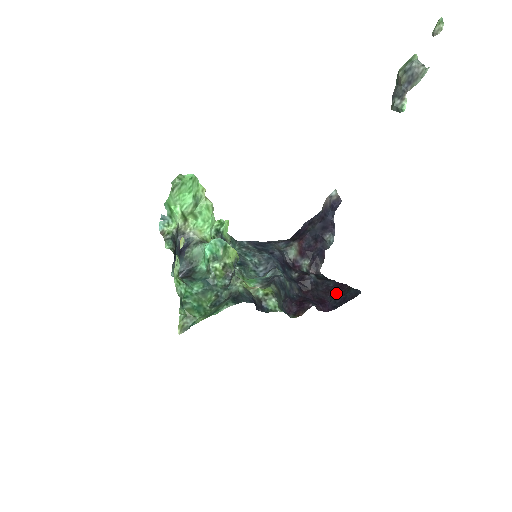
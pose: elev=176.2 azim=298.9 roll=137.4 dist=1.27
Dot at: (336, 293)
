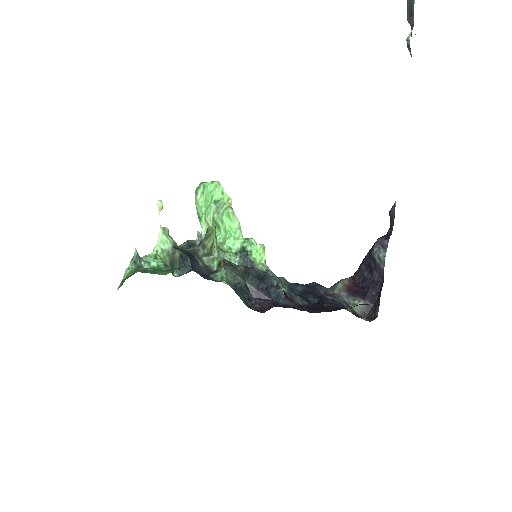
Dot at: occluded
